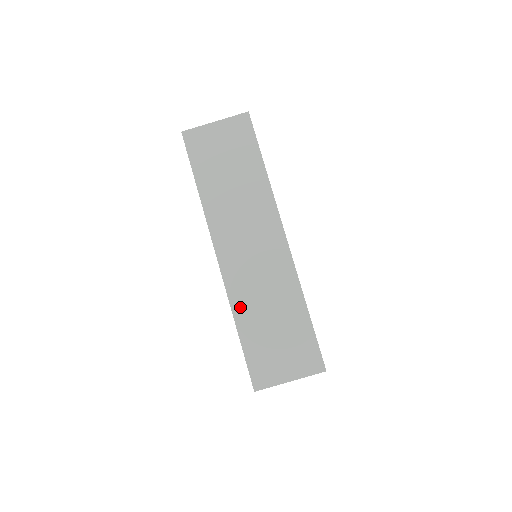
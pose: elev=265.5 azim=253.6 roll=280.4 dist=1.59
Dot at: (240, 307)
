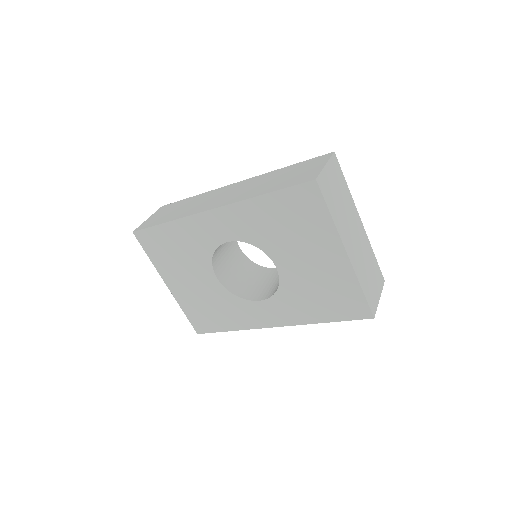
Dot at: (252, 195)
